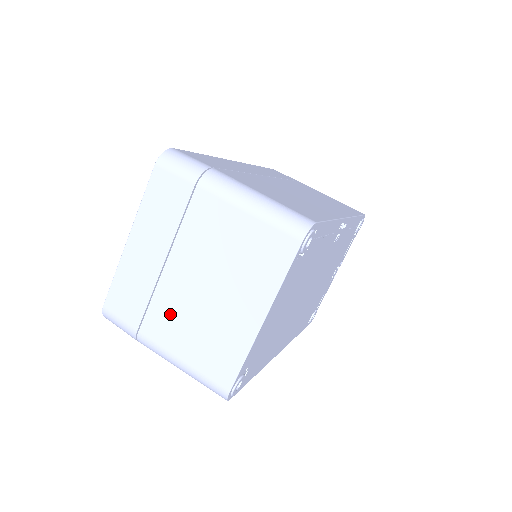
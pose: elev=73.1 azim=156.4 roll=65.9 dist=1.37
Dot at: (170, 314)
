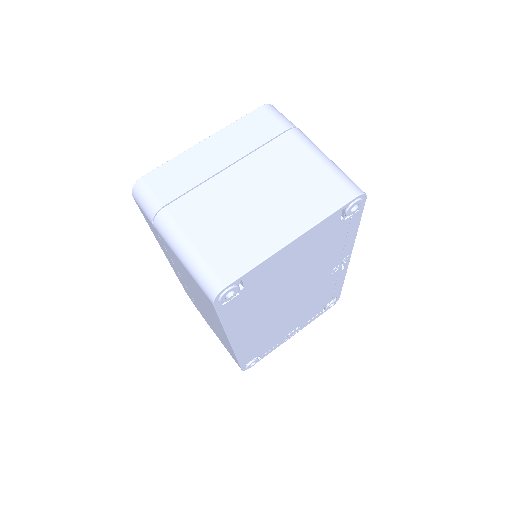
Dot at: (207, 204)
